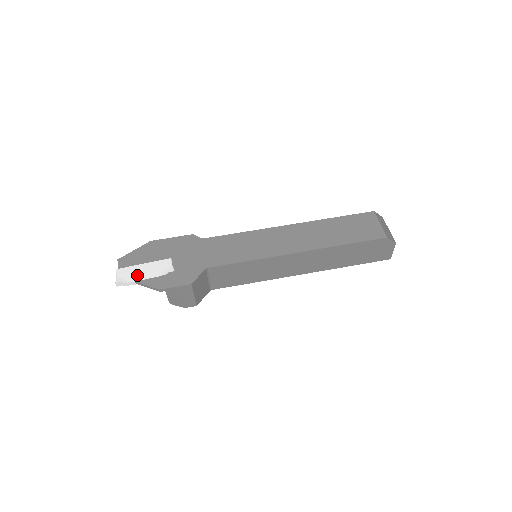
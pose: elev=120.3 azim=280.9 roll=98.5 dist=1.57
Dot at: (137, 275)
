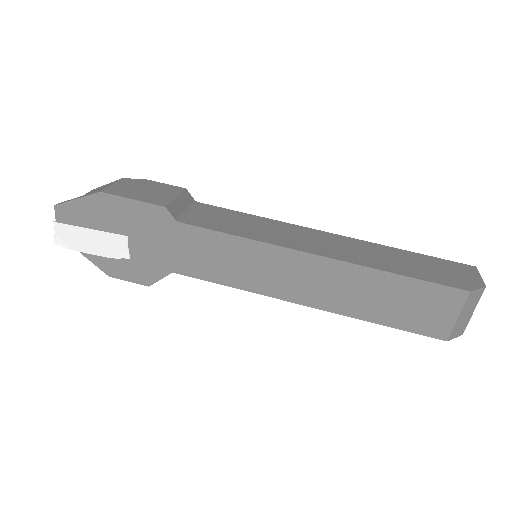
Dot at: (81, 244)
